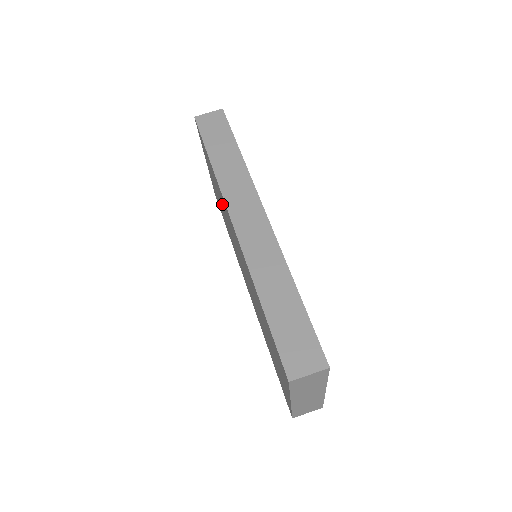
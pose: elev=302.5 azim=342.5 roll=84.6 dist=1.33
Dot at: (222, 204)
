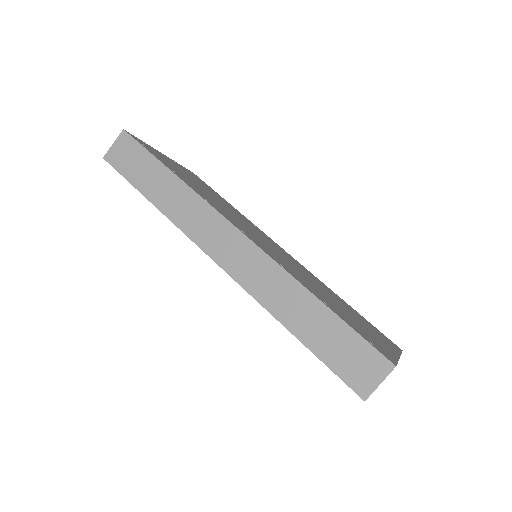
Dot at: occluded
